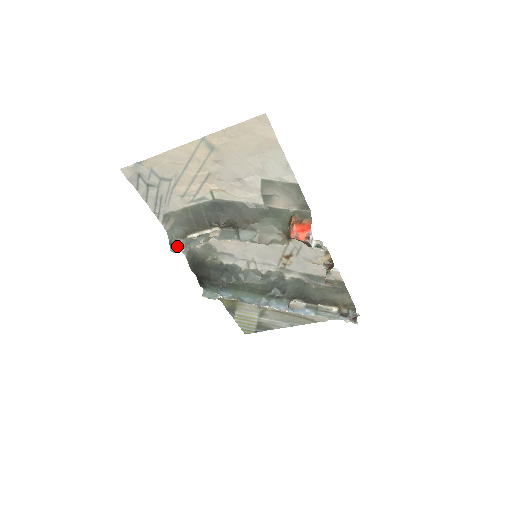
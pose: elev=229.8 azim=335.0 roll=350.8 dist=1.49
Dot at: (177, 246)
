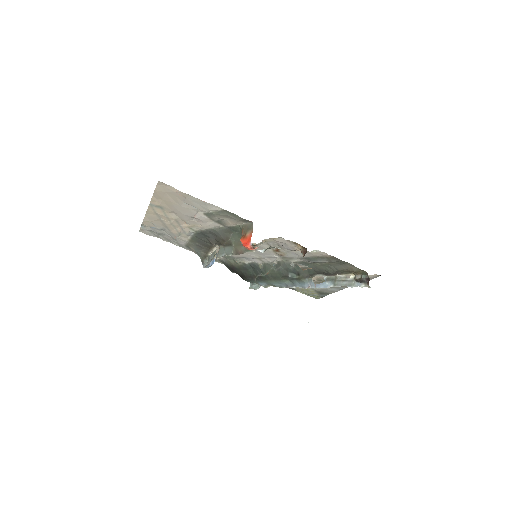
Dot at: (204, 264)
